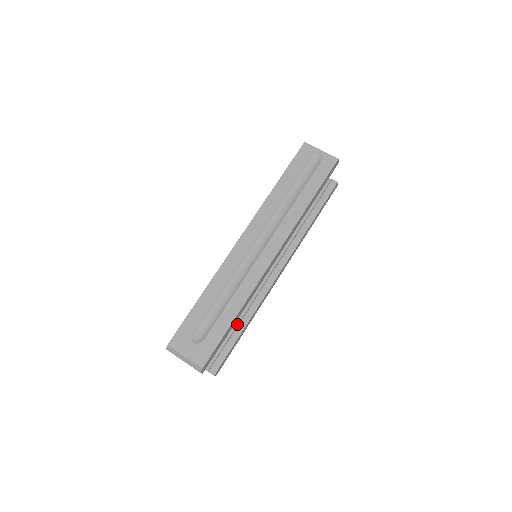
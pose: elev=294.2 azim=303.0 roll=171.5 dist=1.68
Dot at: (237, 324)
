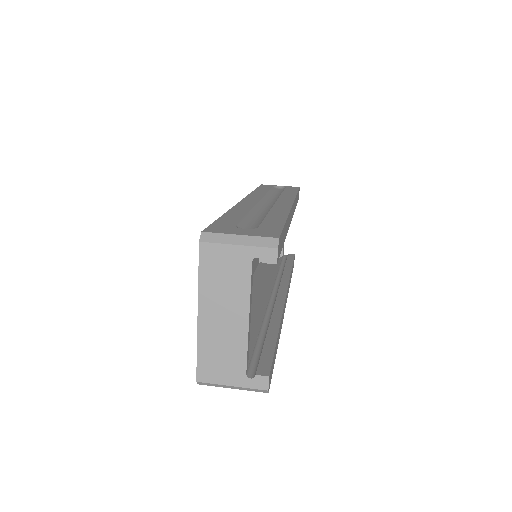
Dot at: (264, 332)
